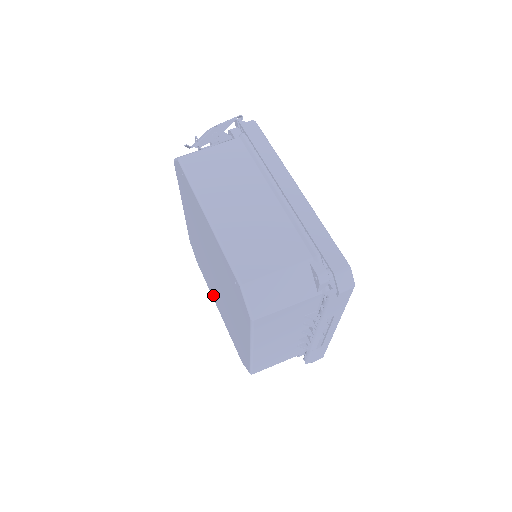
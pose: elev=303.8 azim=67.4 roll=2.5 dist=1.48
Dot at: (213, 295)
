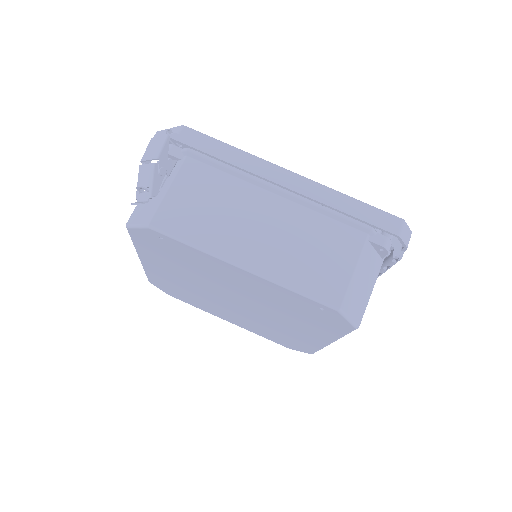
Dot at: (218, 314)
